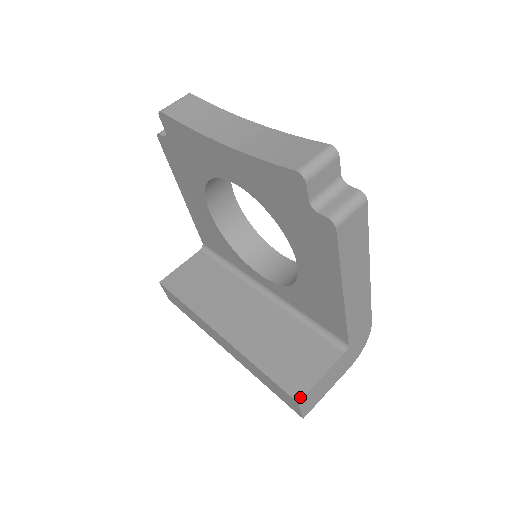
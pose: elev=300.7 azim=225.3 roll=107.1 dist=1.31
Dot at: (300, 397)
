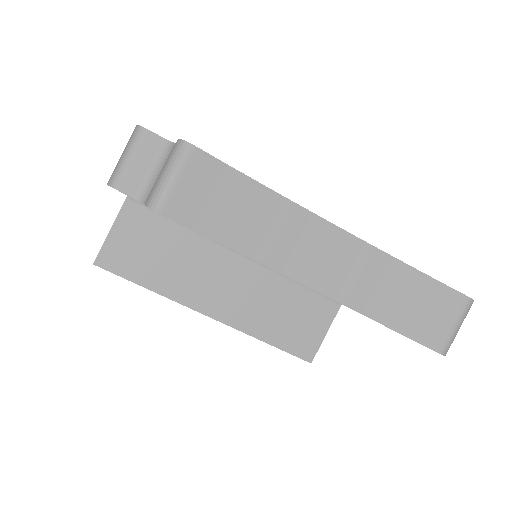
Dot at: (312, 358)
